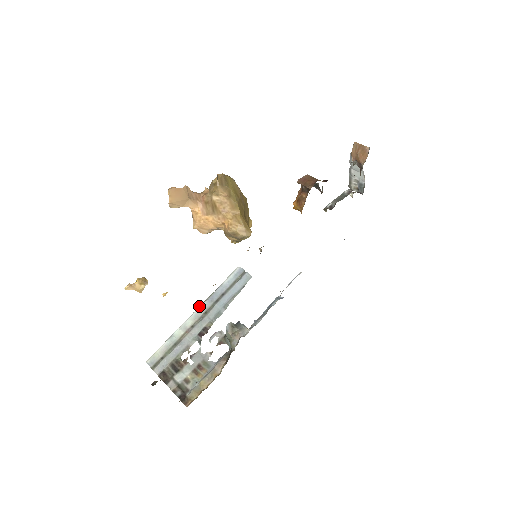
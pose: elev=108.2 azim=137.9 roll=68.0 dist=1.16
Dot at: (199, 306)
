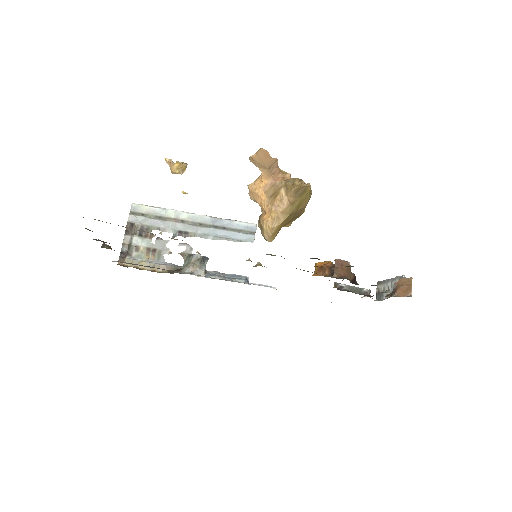
Dot at: occluded
